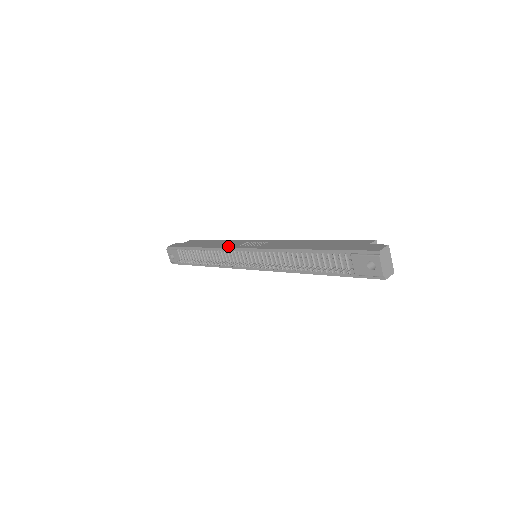
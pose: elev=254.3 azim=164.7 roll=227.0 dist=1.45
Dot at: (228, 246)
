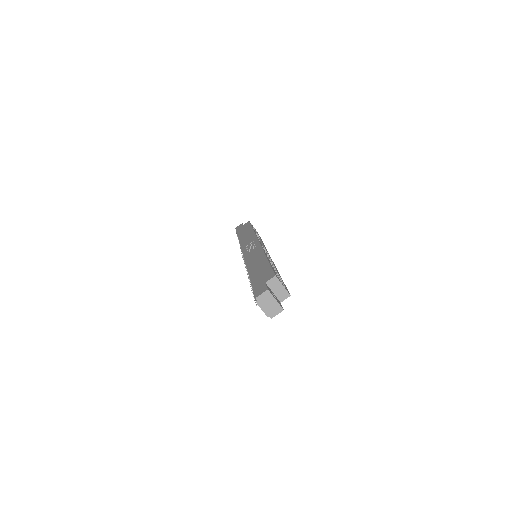
Dot at: (243, 244)
